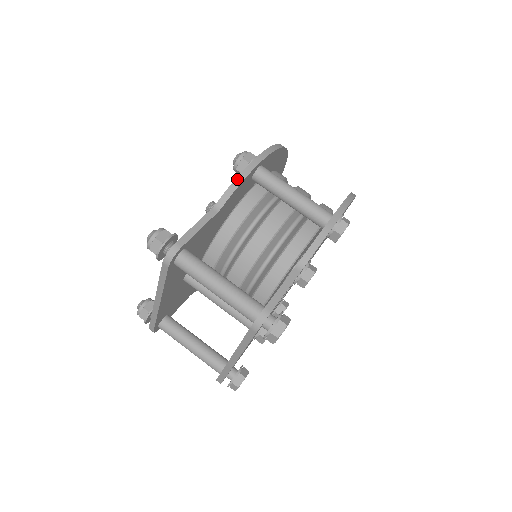
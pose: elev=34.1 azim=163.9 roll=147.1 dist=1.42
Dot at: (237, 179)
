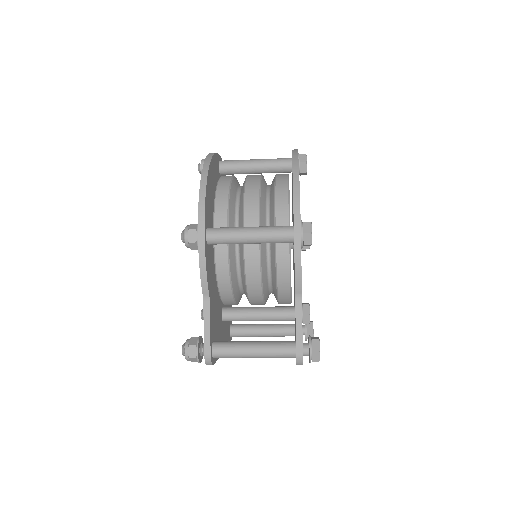
Dot at: (201, 269)
